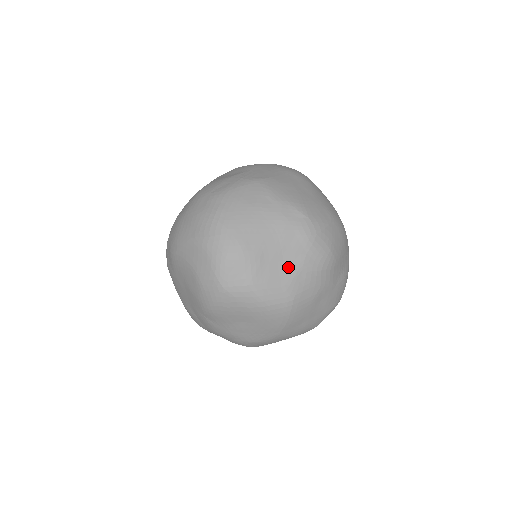
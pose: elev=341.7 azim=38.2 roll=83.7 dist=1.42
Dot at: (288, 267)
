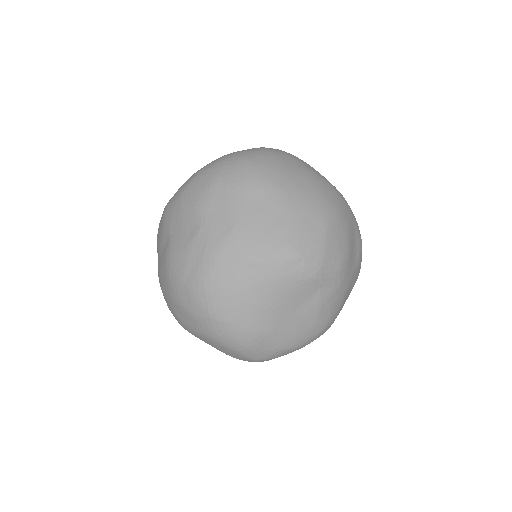
Dot at: (308, 312)
